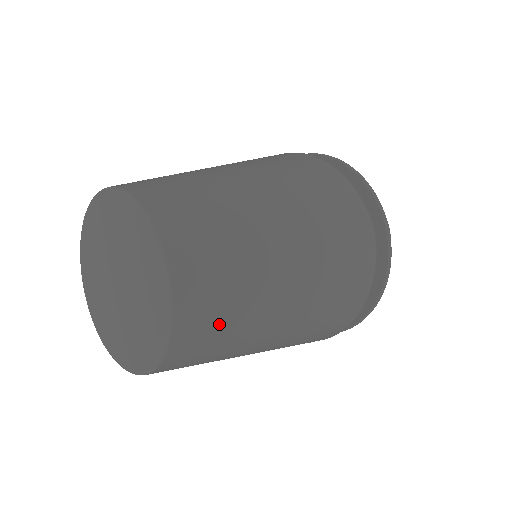
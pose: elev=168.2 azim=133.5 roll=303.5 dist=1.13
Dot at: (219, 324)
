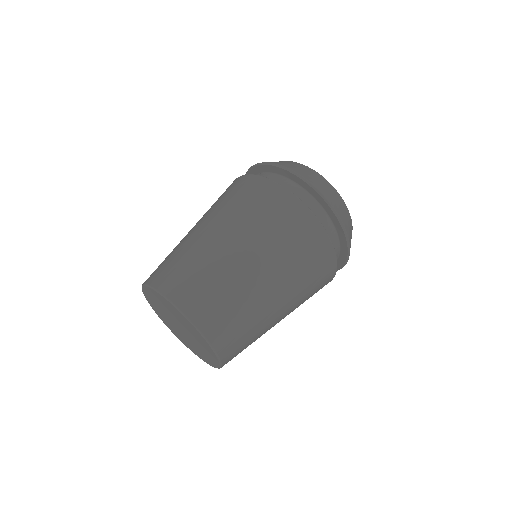
Dot at: occluded
